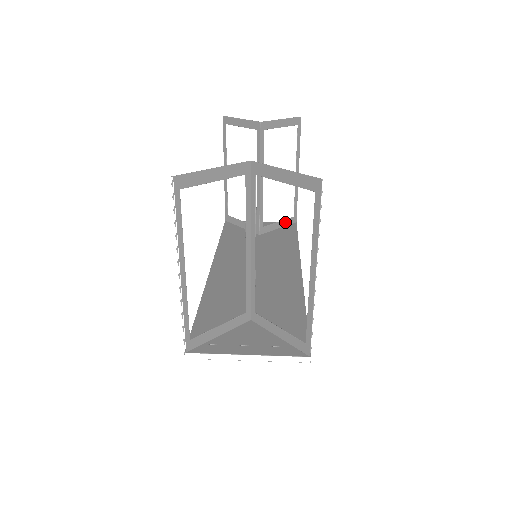
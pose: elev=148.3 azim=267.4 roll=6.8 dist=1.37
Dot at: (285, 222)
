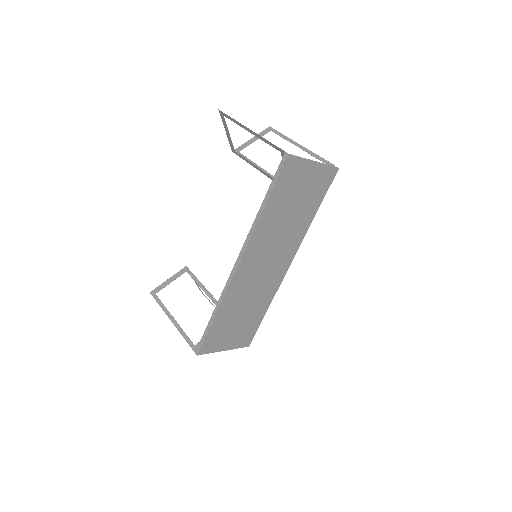
Dot at: occluded
